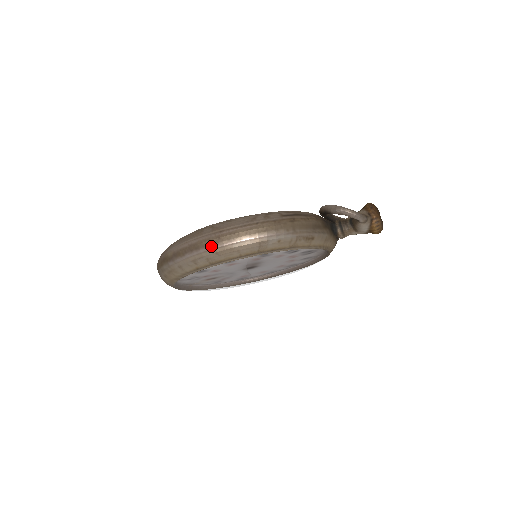
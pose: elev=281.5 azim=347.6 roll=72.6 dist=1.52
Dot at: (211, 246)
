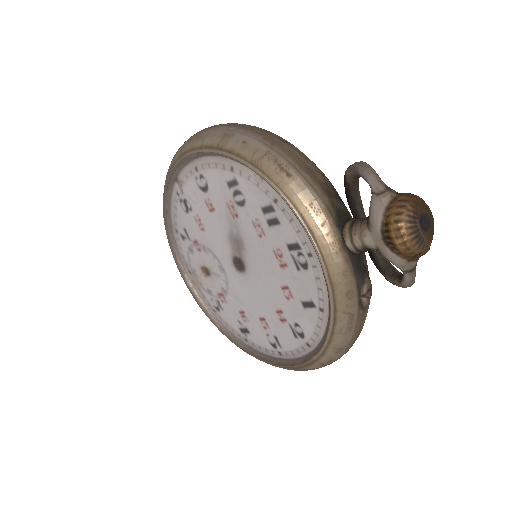
Dot at: (194, 134)
